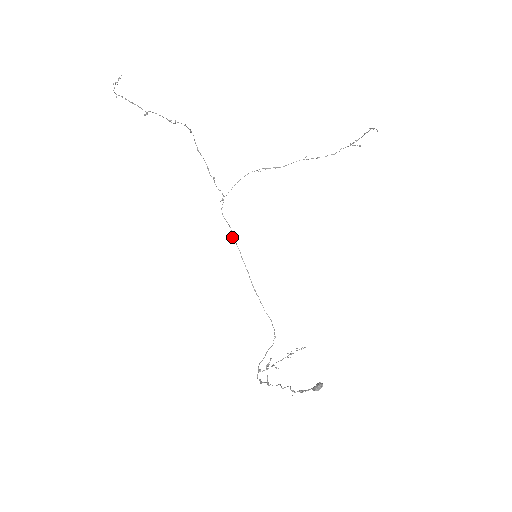
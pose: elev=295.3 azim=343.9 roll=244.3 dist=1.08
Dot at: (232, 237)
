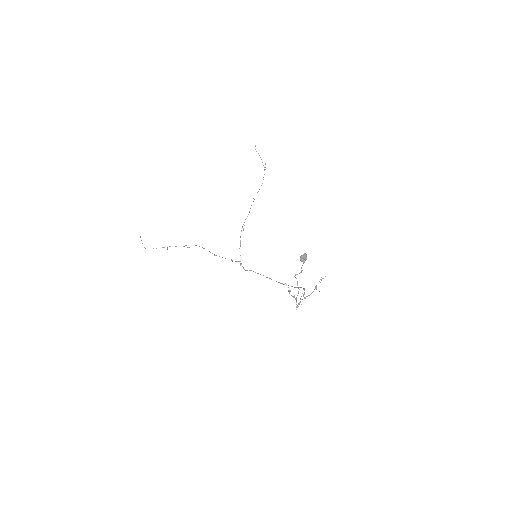
Dot at: occluded
